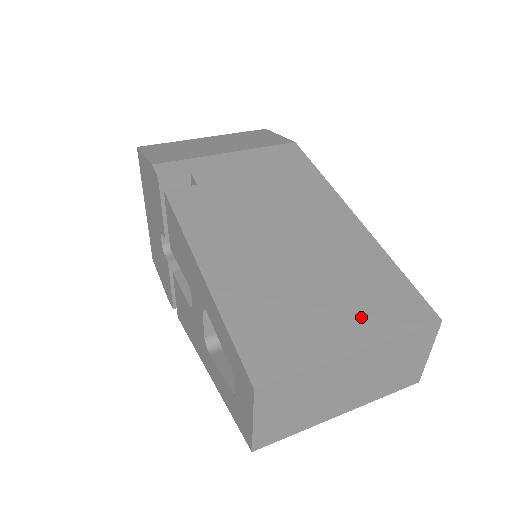
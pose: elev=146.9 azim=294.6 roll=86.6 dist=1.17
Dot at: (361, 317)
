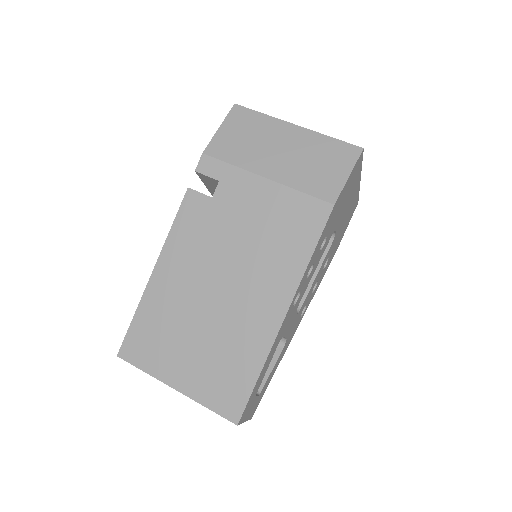
Dot at: (198, 378)
